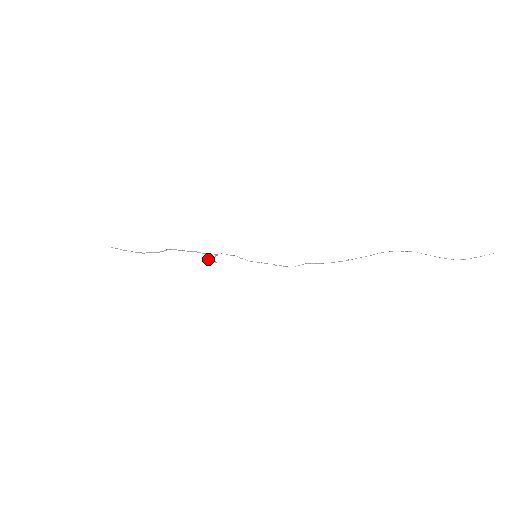
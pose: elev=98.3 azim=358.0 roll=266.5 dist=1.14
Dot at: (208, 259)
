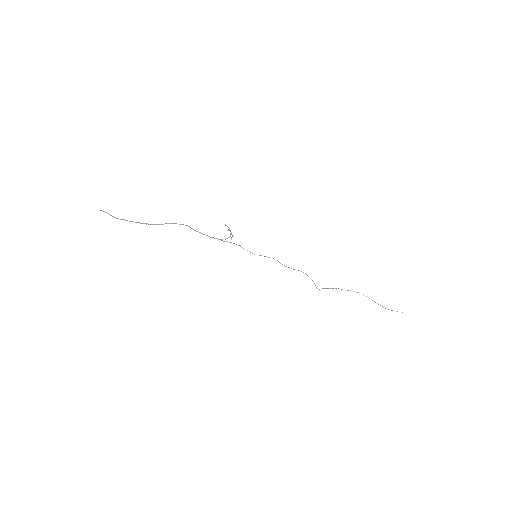
Dot at: (229, 230)
